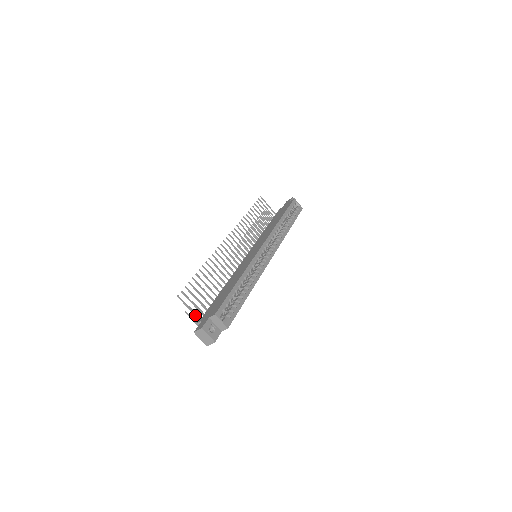
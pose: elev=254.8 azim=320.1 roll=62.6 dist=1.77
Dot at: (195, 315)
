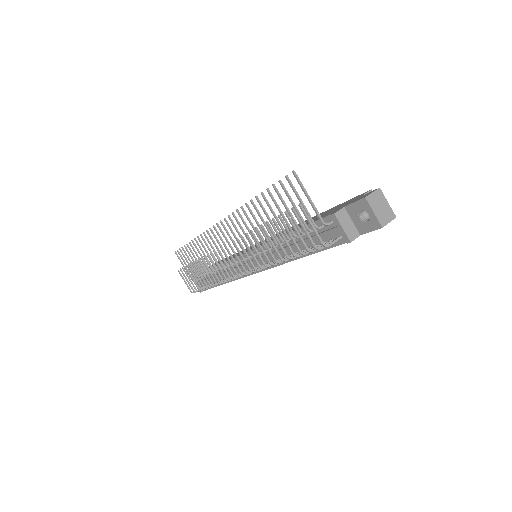
Dot at: (317, 211)
